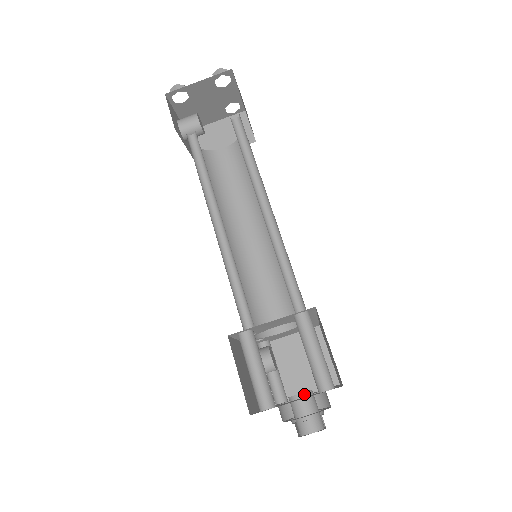
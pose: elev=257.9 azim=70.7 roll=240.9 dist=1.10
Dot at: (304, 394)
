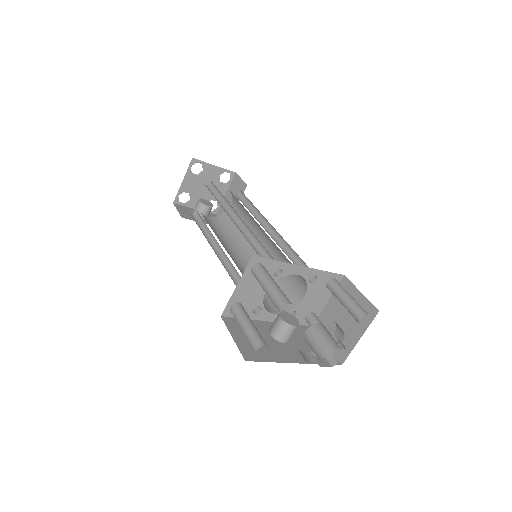
Dot at: (308, 329)
